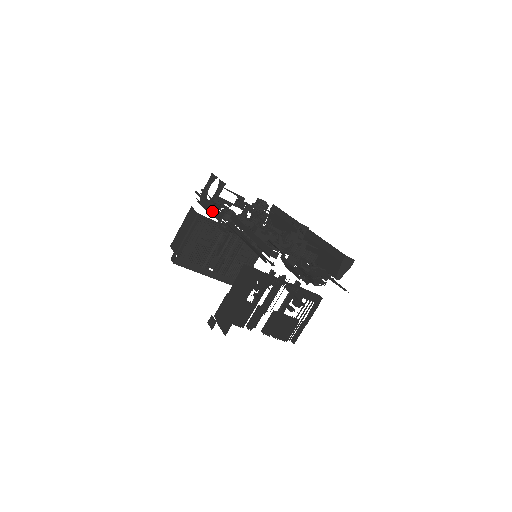
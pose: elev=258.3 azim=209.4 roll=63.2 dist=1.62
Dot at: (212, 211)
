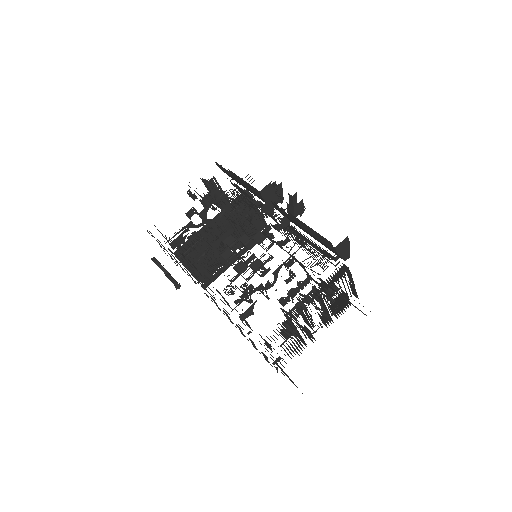
Dot at: occluded
